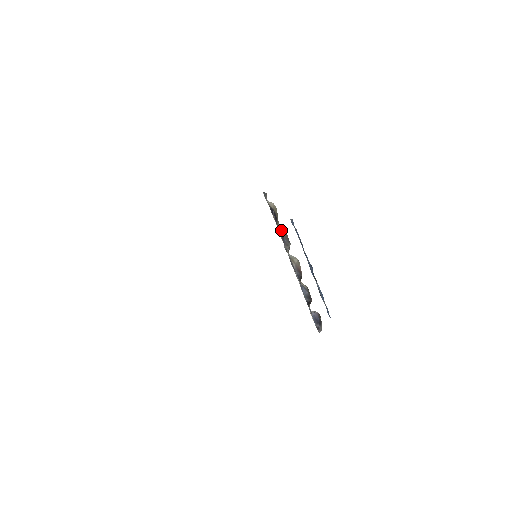
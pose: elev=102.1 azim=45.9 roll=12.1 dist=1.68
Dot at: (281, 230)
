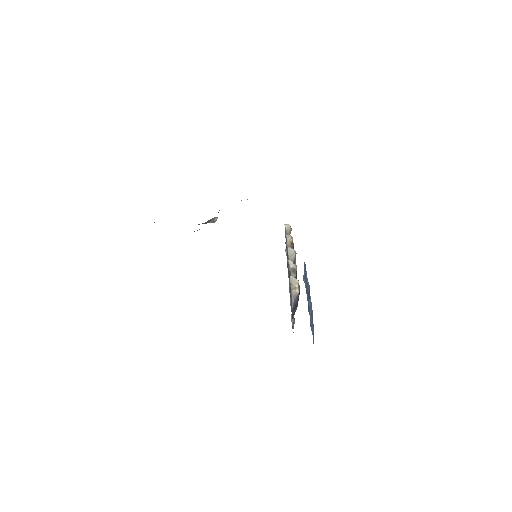
Dot at: (289, 242)
